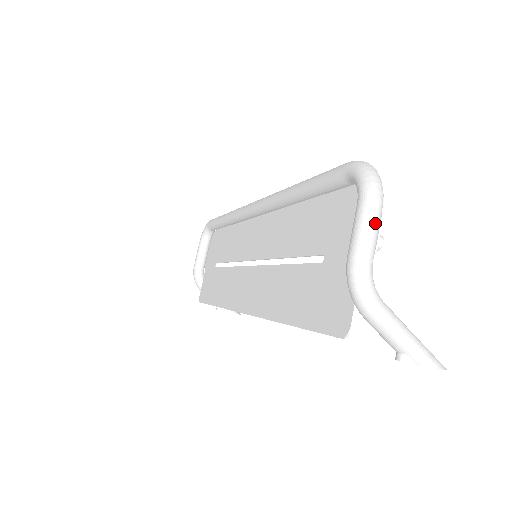
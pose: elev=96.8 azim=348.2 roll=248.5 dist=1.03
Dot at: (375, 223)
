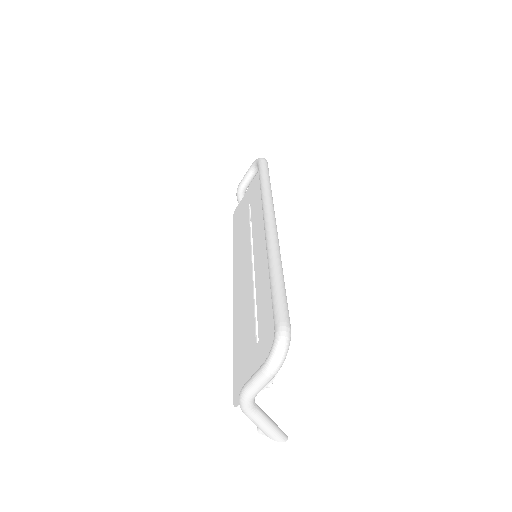
Dot at: (264, 383)
